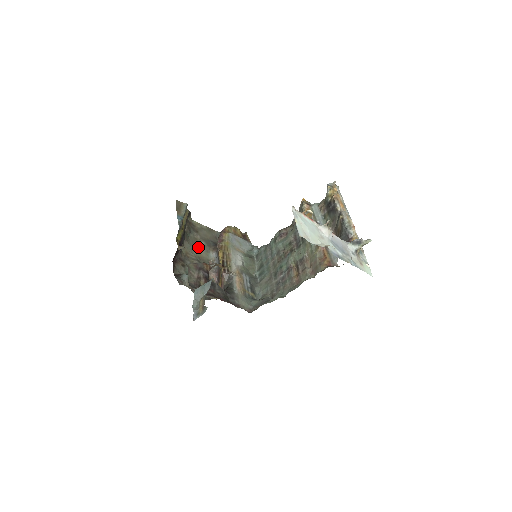
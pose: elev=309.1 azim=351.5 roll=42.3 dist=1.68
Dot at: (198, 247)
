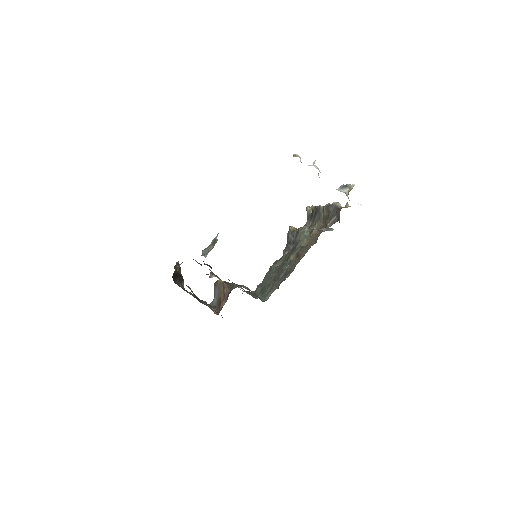
Dot at: occluded
